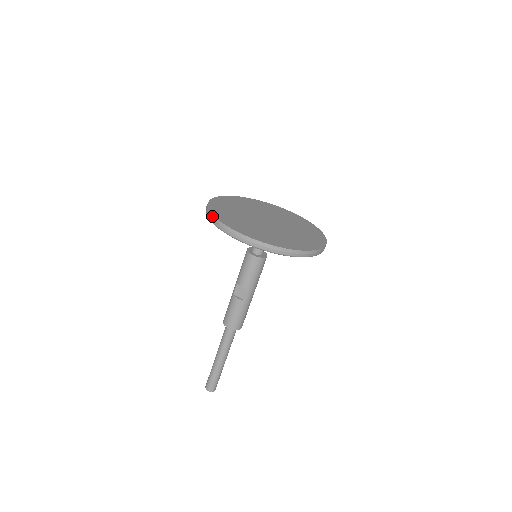
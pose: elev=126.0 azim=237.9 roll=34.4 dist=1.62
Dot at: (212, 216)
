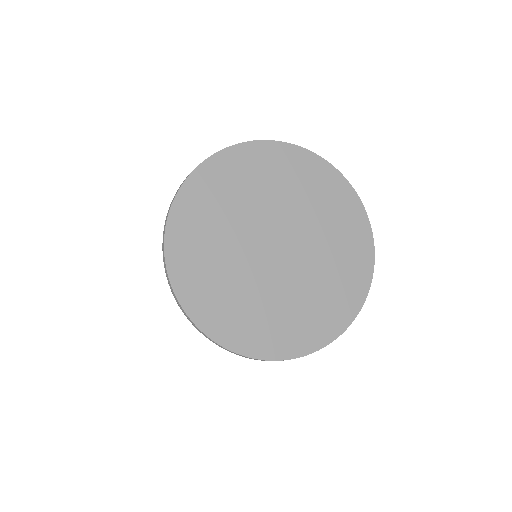
Dot at: (169, 208)
